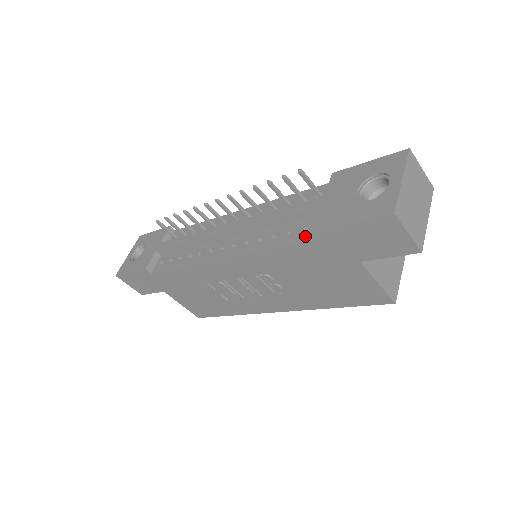
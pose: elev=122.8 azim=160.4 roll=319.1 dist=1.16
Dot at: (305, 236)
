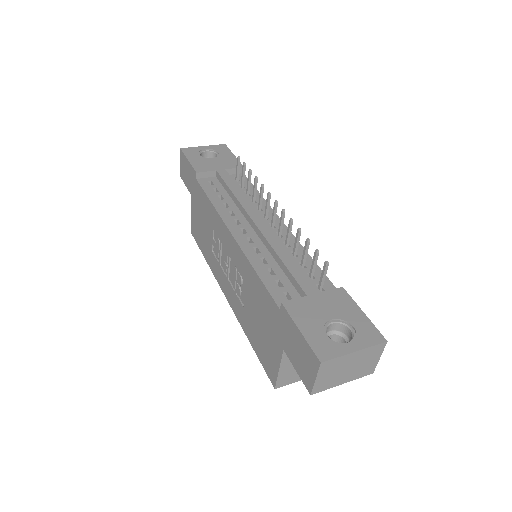
Dot at: (278, 297)
